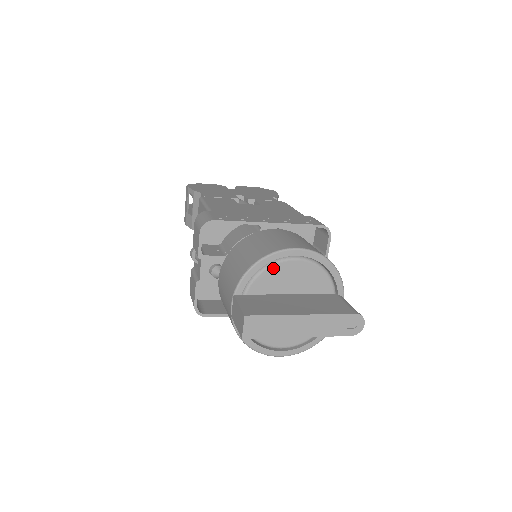
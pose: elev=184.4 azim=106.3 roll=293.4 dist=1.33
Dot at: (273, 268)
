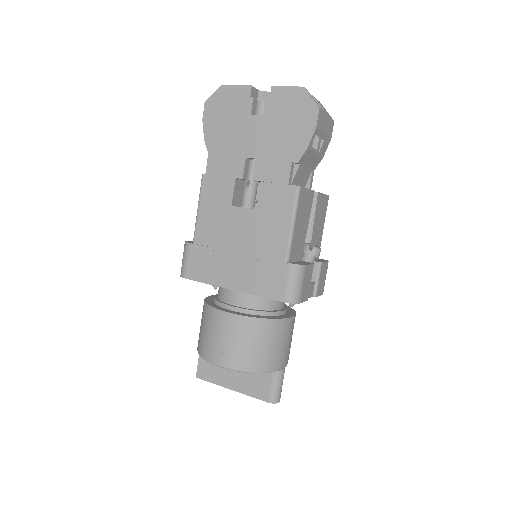
Dot at: occluded
